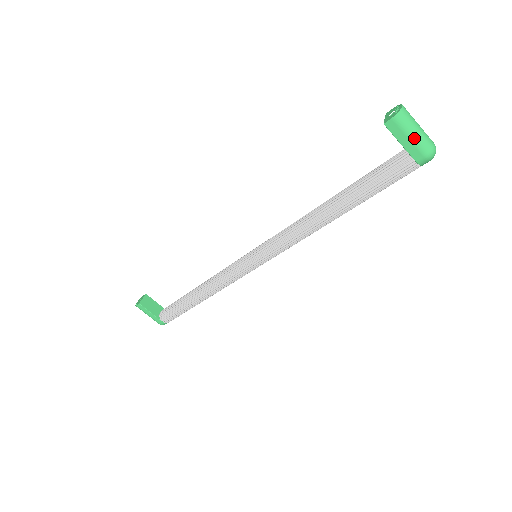
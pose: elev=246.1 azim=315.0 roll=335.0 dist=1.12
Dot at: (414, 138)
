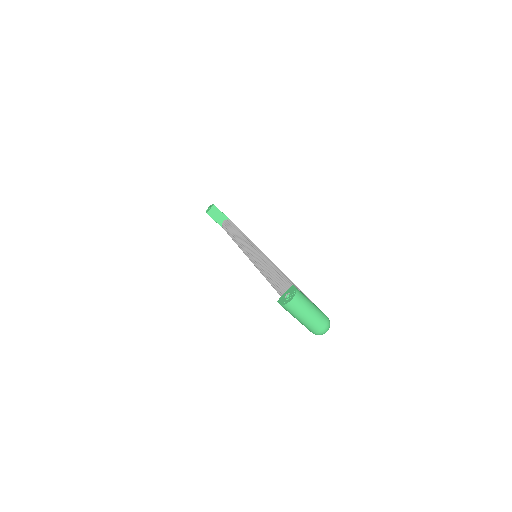
Dot at: (300, 322)
